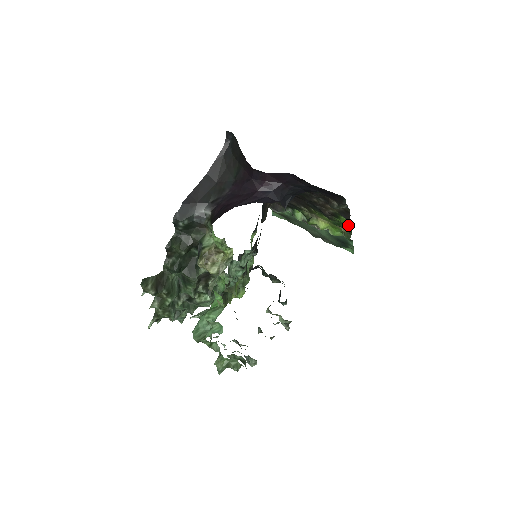
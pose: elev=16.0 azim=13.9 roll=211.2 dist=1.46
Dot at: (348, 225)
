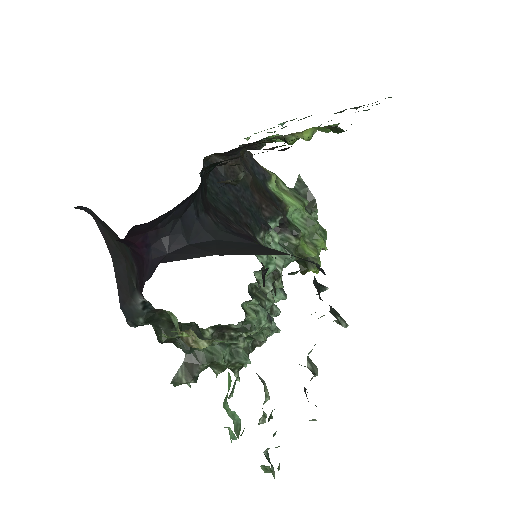
Dot at: occluded
